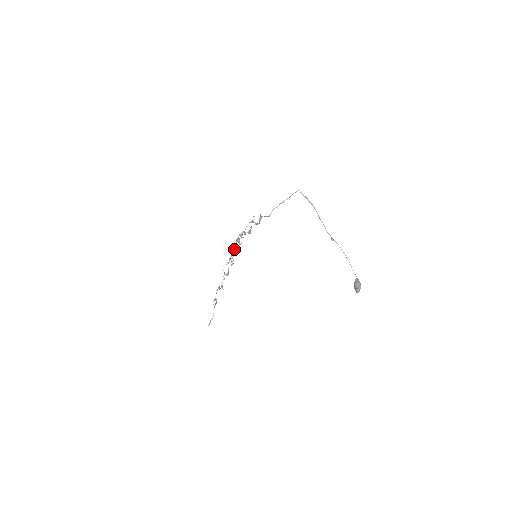
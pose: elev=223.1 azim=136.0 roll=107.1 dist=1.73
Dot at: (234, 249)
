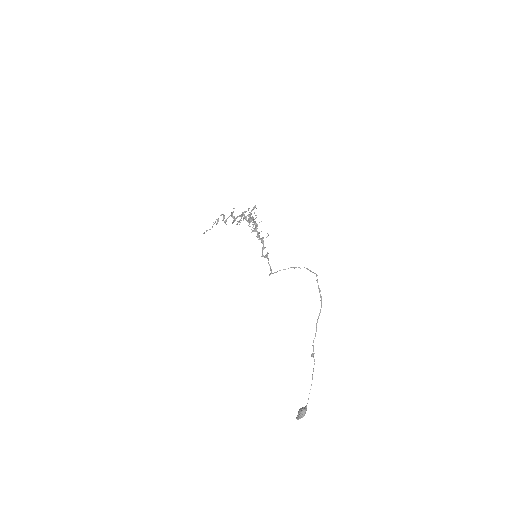
Dot at: (245, 217)
